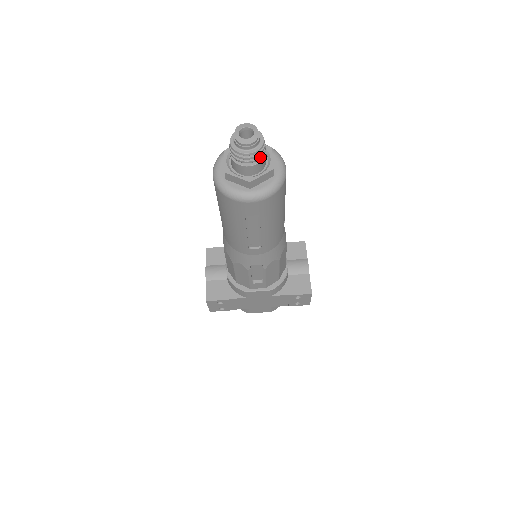
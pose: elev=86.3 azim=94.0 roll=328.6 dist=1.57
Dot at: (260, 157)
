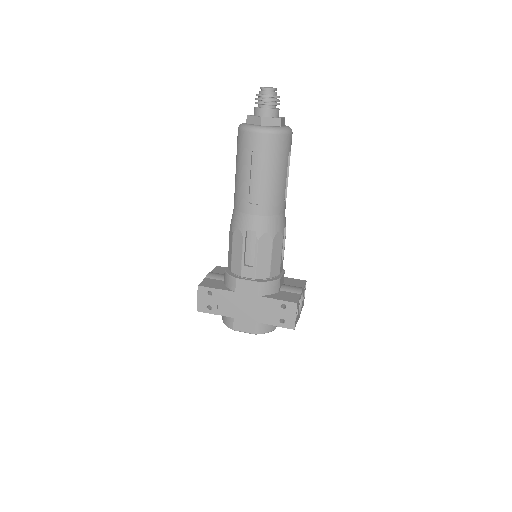
Dot at: (273, 104)
